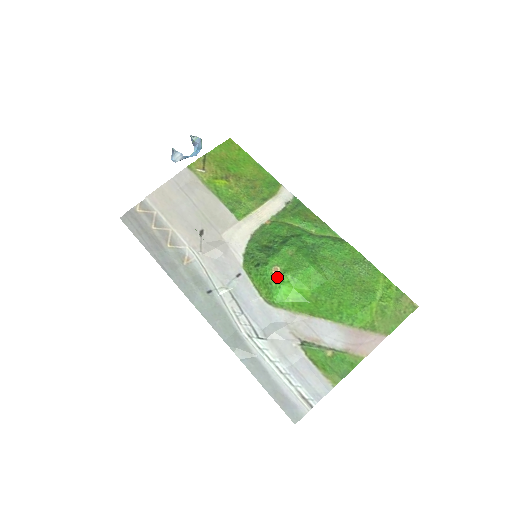
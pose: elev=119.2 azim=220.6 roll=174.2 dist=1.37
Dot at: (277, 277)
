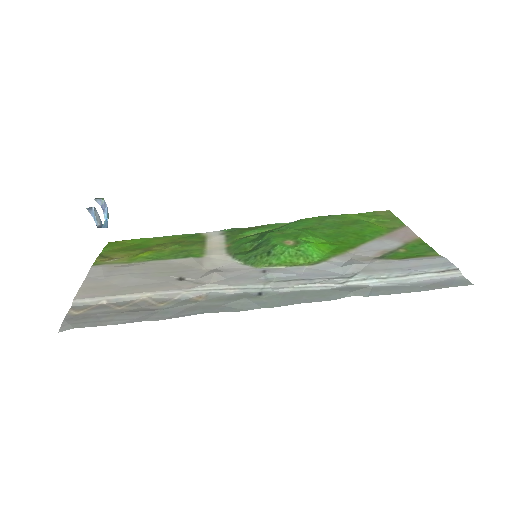
Dot at: (297, 243)
